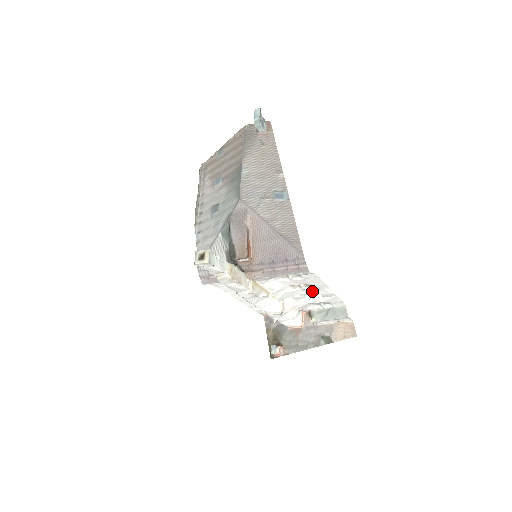
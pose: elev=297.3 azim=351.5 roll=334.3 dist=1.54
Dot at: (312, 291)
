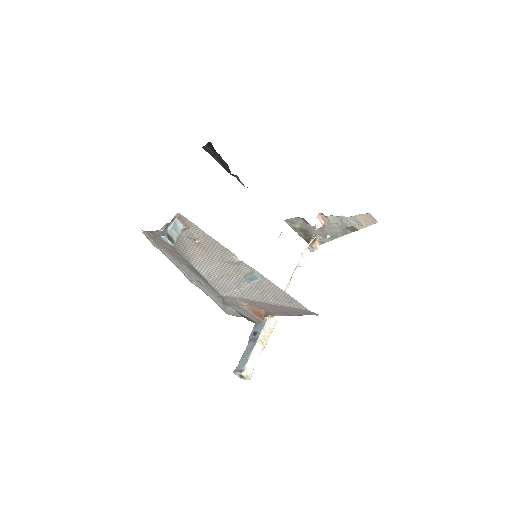
Dot at: occluded
